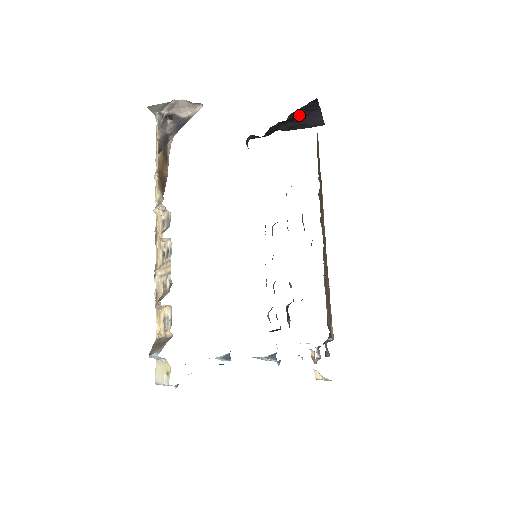
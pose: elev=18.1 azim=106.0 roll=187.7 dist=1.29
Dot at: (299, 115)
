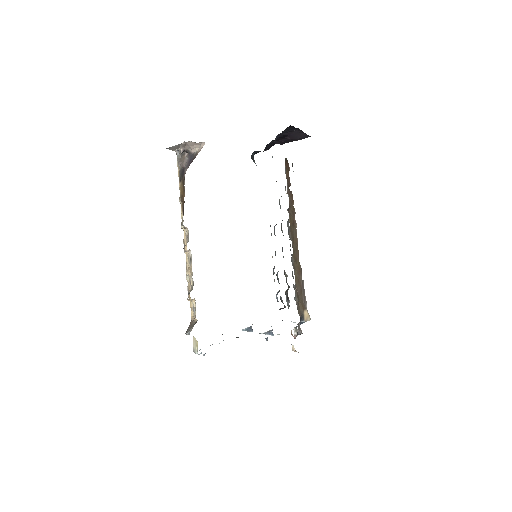
Dot at: (284, 135)
